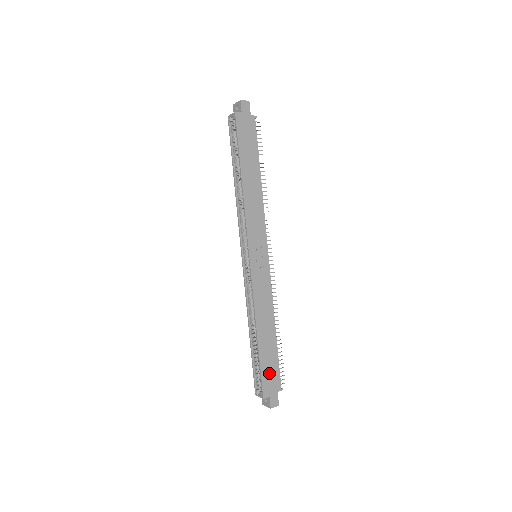
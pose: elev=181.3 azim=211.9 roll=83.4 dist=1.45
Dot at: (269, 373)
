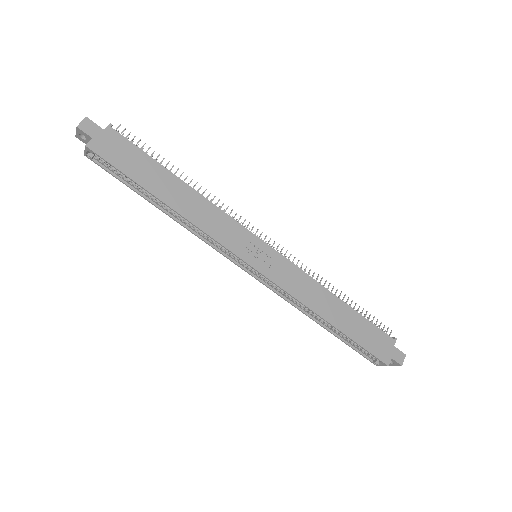
Dot at: (372, 341)
